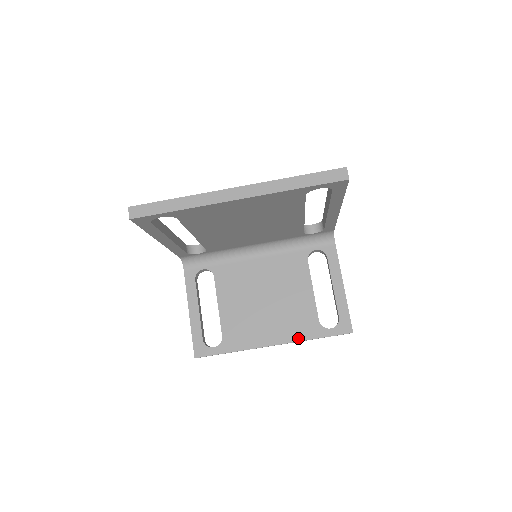
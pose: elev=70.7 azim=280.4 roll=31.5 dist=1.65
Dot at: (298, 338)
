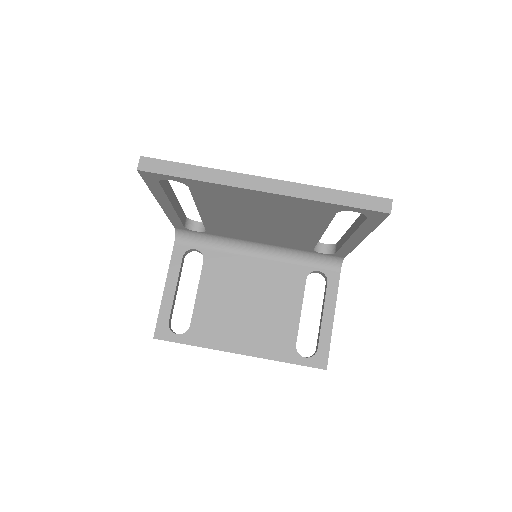
Dot at: (268, 355)
